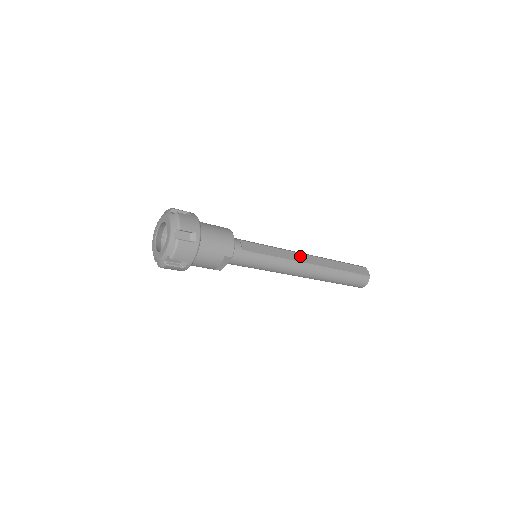
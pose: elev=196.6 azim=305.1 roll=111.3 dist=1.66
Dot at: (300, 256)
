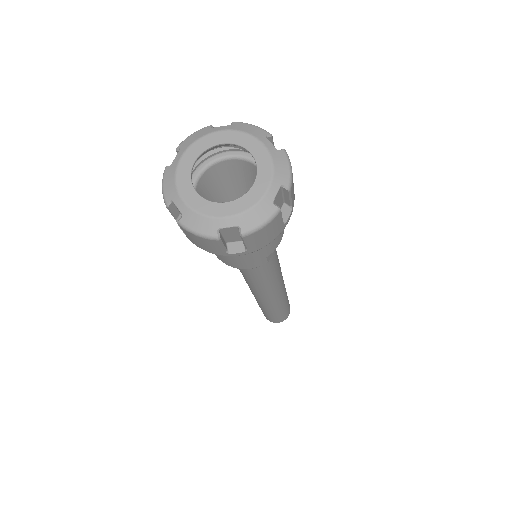
Dot at: occluded
